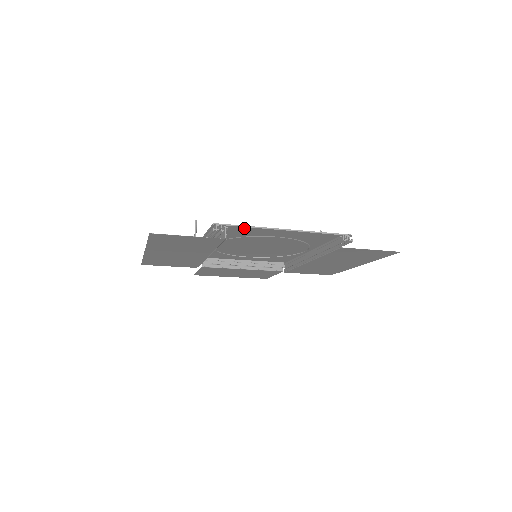
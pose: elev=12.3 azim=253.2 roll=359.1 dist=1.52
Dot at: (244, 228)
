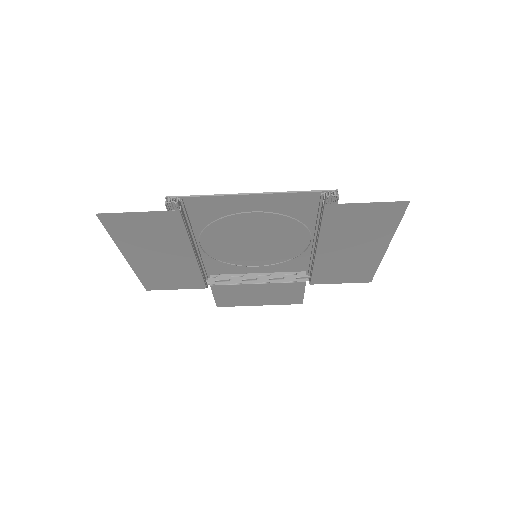
Dot at: (203, 199)
